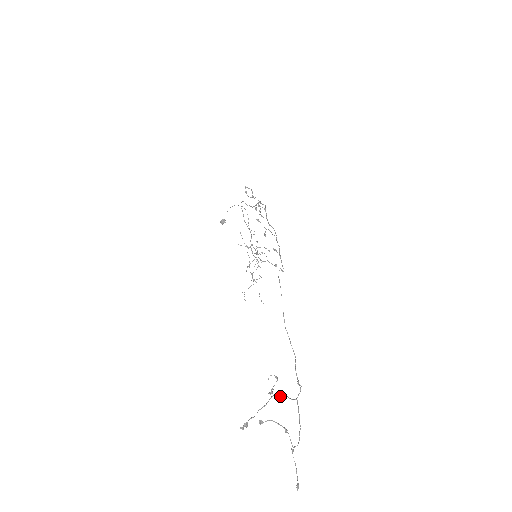
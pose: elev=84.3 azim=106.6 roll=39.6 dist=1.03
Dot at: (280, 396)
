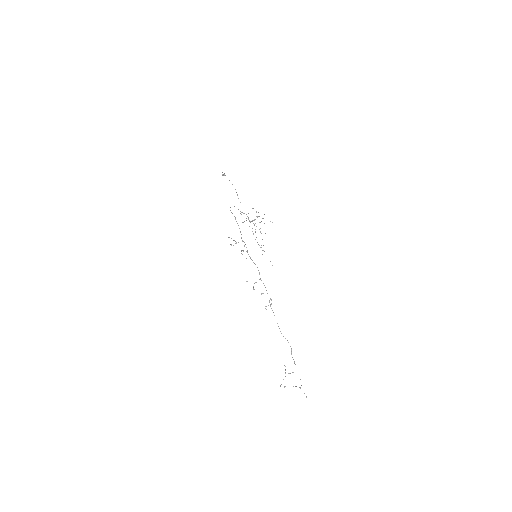
Dot at: occluded
